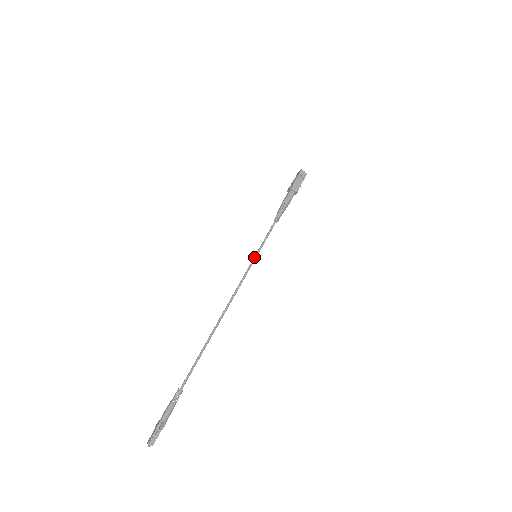
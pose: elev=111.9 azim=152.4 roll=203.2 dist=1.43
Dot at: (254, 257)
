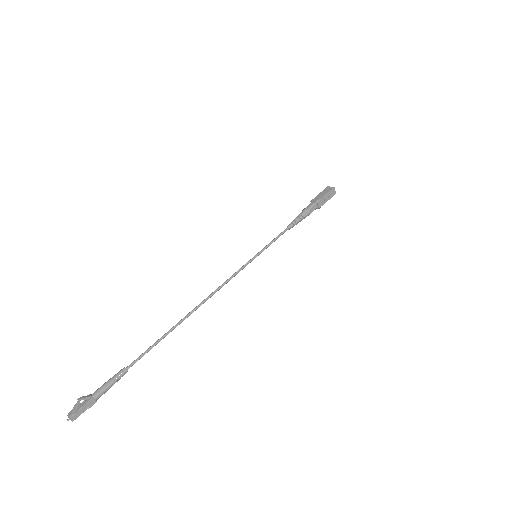
Dot at: (253, 257)
